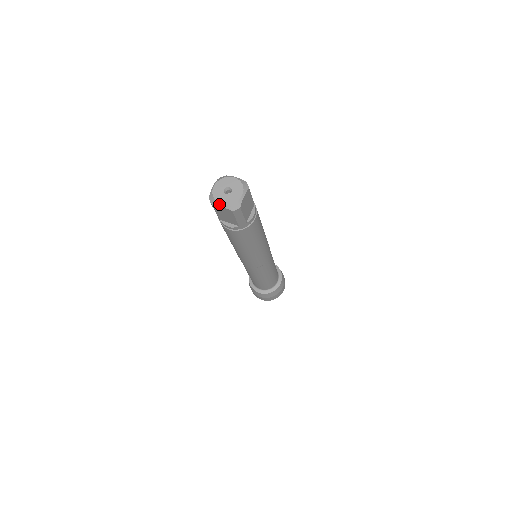
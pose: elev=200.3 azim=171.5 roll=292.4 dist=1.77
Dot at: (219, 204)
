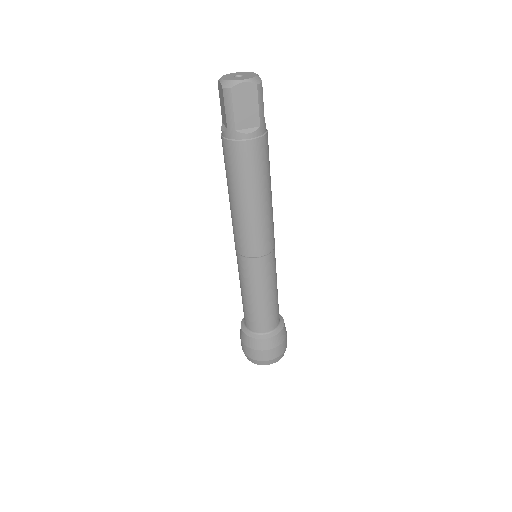
Dot at: (220, 79)
